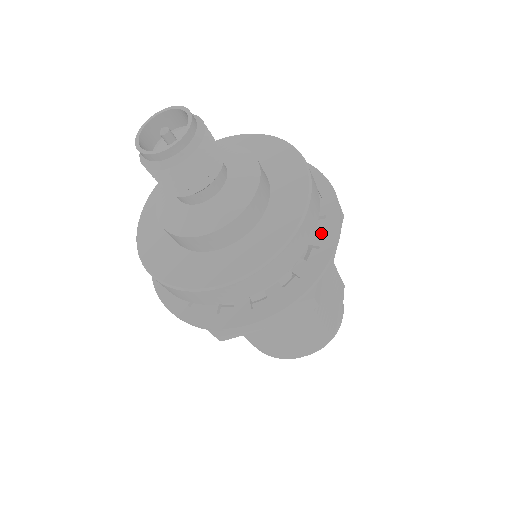
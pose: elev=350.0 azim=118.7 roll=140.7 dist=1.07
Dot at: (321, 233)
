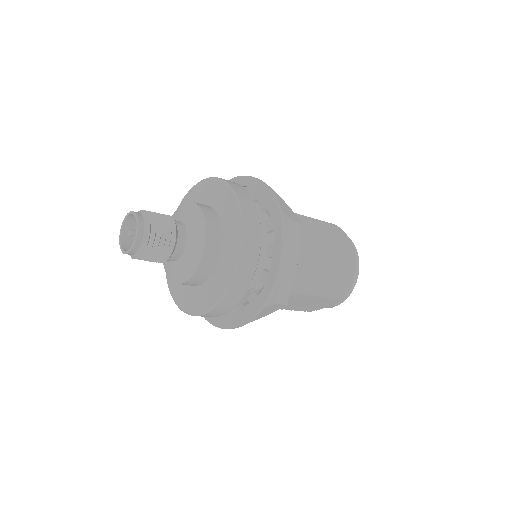
Dot at: (240, 312)
